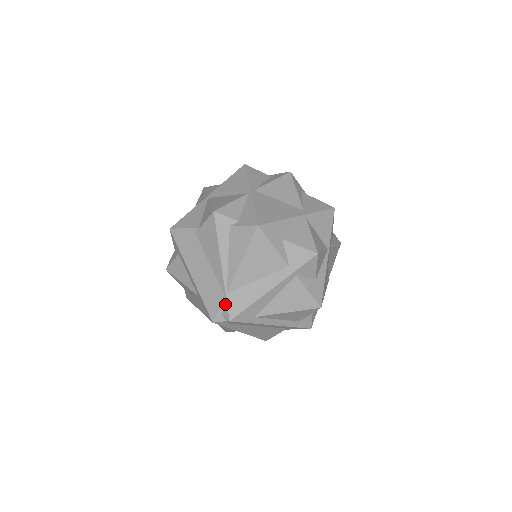
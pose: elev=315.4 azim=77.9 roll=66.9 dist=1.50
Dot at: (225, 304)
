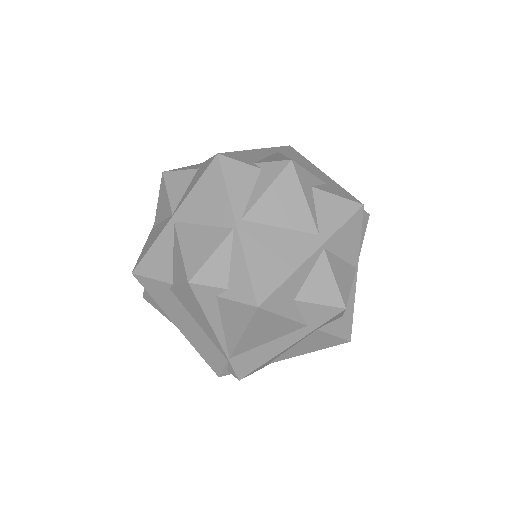
Dot at: (230, 366)
